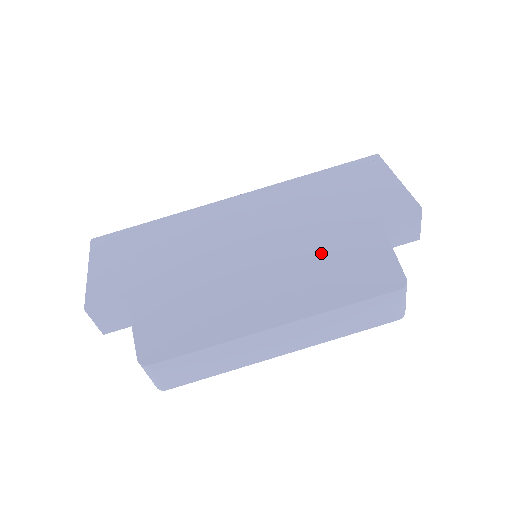
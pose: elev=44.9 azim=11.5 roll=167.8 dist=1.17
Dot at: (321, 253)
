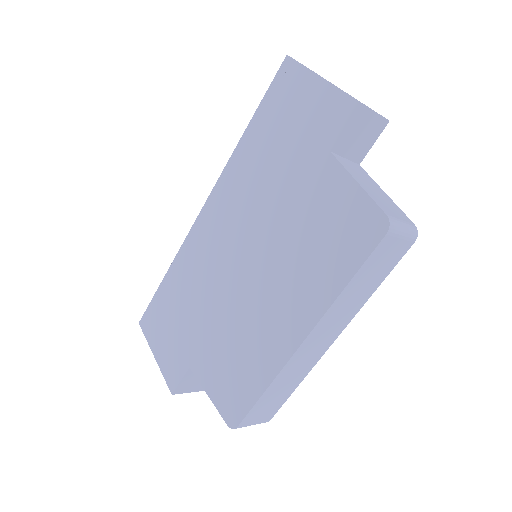
Dot at: (298, 231)
